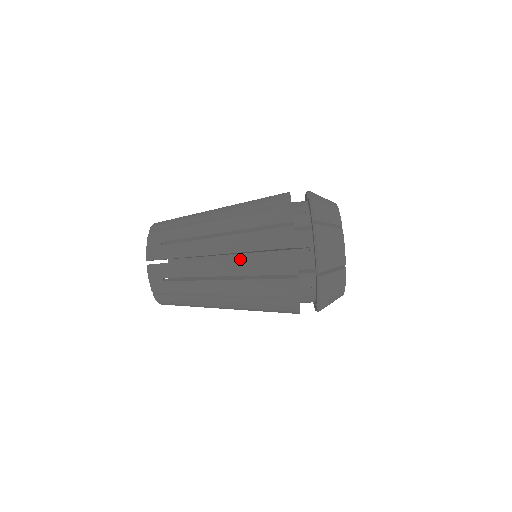
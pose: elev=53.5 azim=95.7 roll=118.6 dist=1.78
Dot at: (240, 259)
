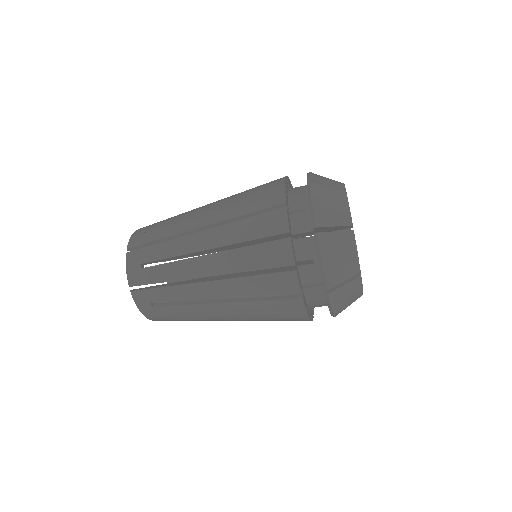
Dot at: (224, 227)
